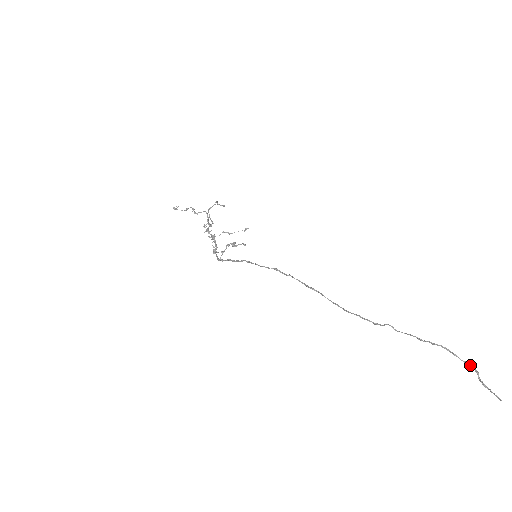
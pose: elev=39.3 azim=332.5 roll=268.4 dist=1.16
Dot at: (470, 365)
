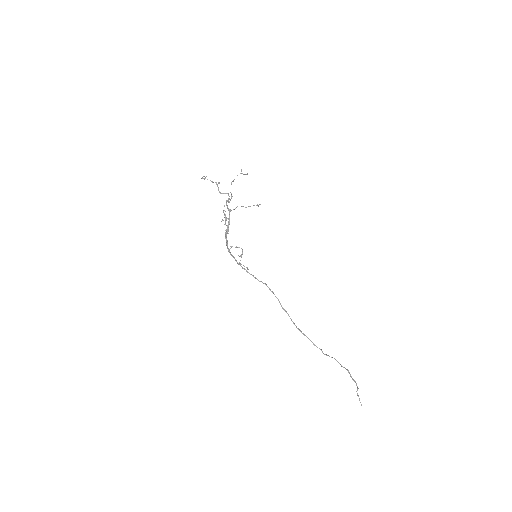
Dot at: (356, 384)
